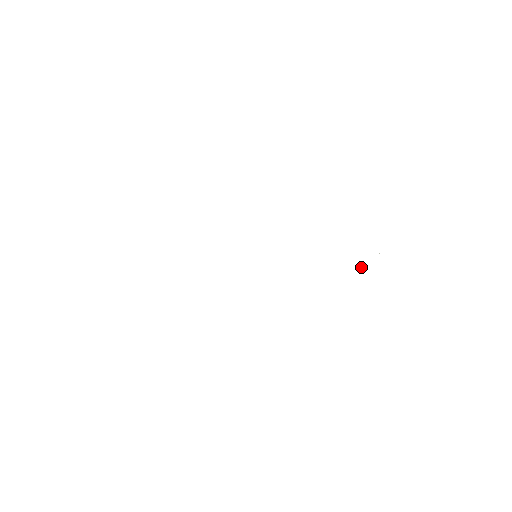
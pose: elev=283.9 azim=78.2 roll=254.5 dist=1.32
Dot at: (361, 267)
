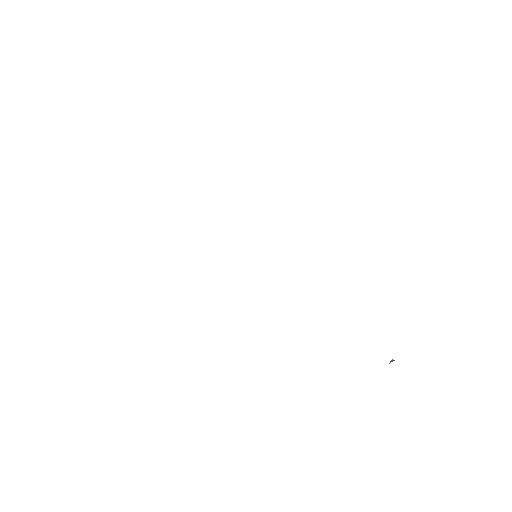
Dot at: (393, 360)
